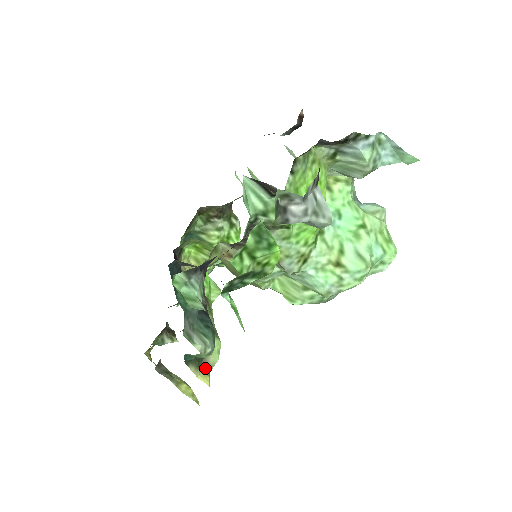
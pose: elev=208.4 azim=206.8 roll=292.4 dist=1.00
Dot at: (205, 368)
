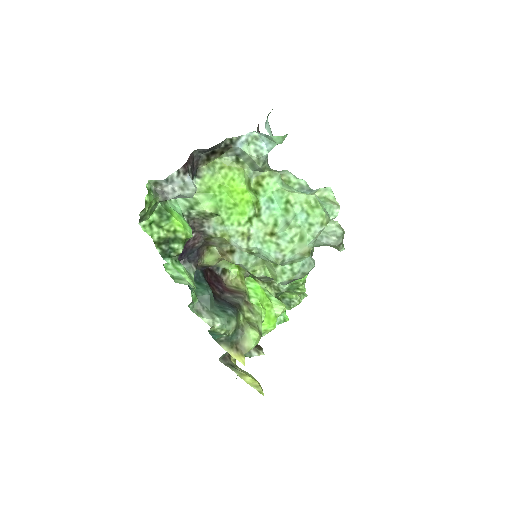
Dot at: (240, 350)
